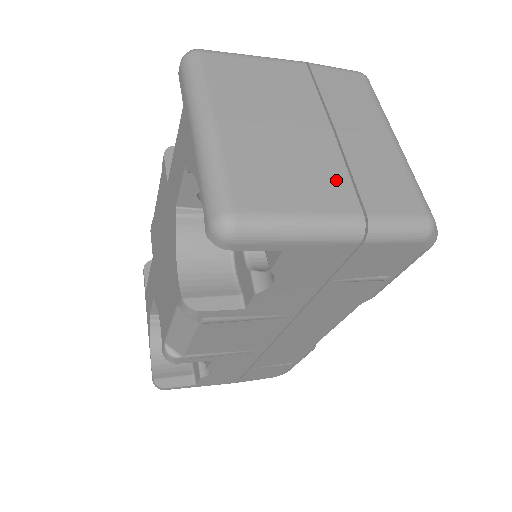
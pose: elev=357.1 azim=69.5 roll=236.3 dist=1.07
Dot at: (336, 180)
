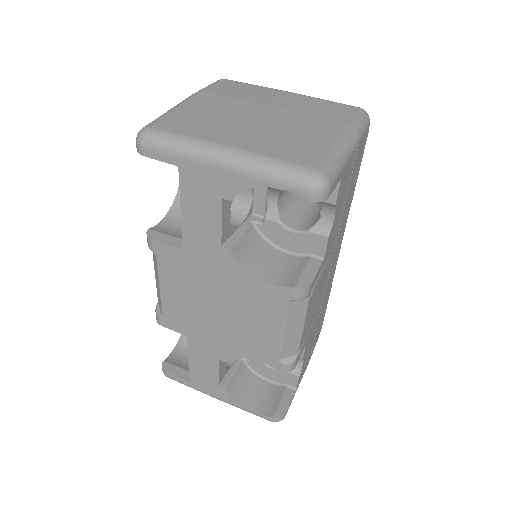
Dot at: (313, 124)
